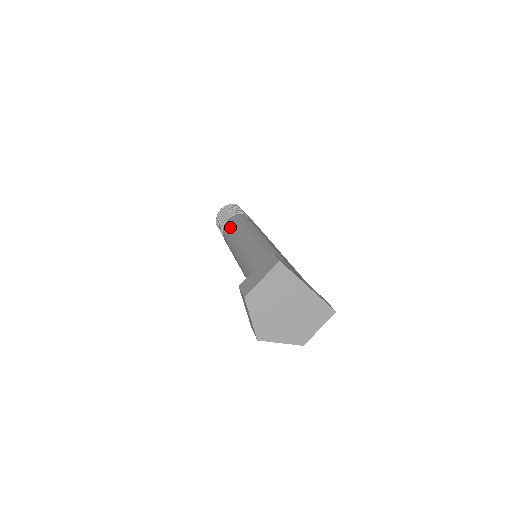
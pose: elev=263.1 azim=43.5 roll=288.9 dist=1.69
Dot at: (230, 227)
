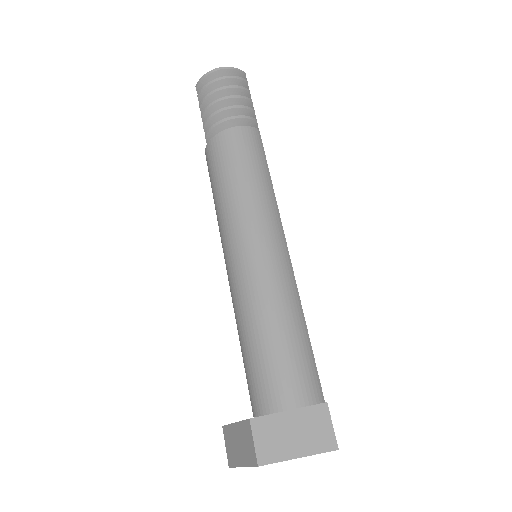
Dot at: (234, 161)
